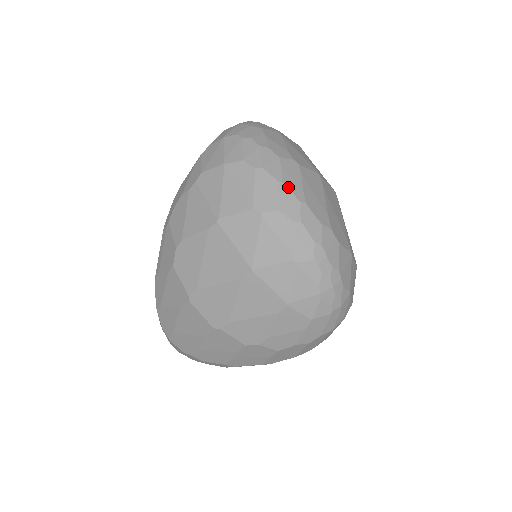
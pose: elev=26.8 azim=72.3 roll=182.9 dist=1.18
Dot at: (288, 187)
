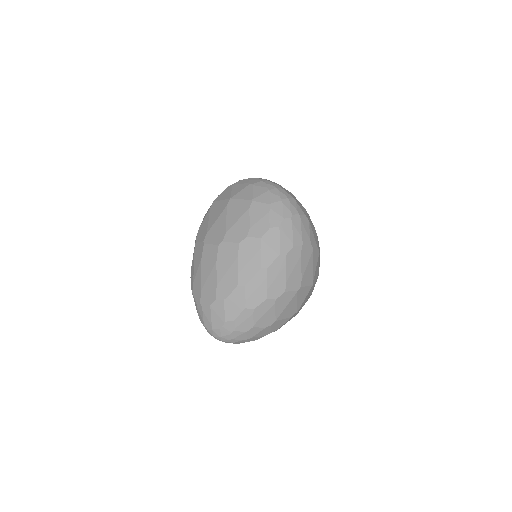
Dot at: occluded
